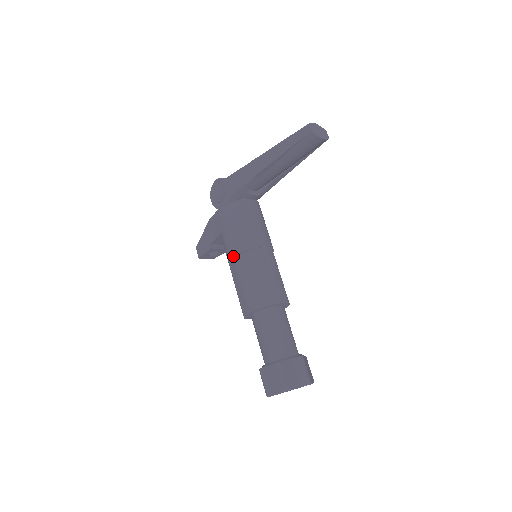
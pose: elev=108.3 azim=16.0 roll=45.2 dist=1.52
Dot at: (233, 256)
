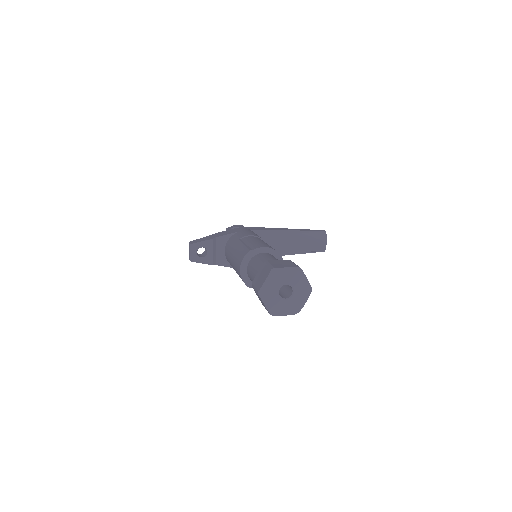
Dot at: (249, 235)
